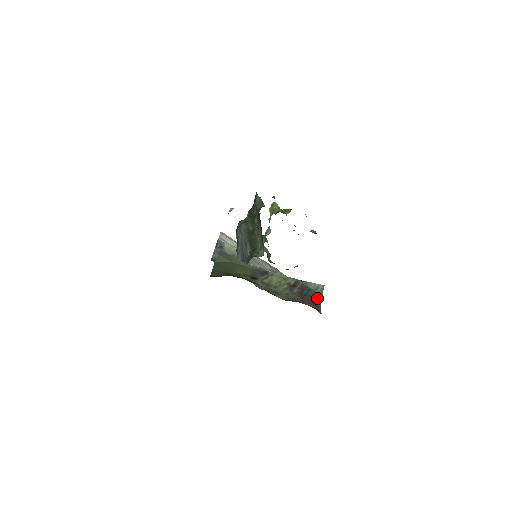
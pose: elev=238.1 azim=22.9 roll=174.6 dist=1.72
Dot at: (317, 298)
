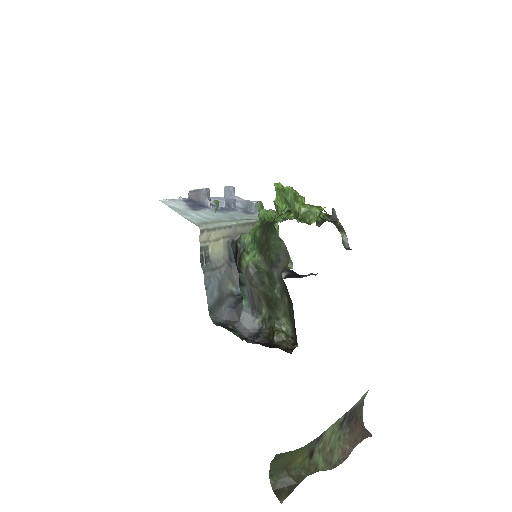
Dot at: (361, 408)
